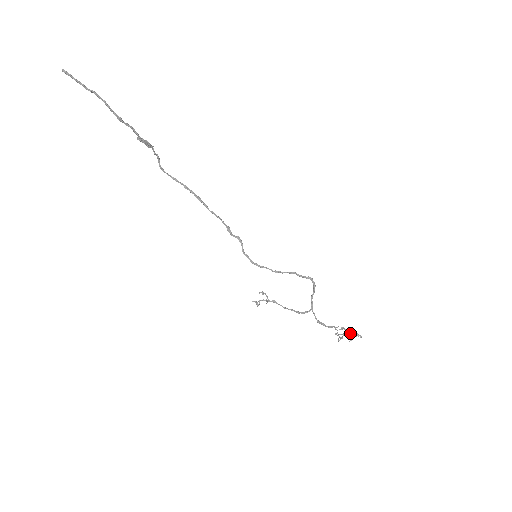
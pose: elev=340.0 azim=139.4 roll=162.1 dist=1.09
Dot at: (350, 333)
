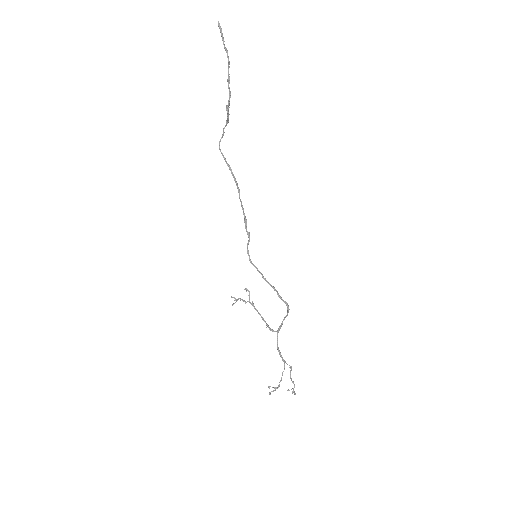
Dot at: occluded
